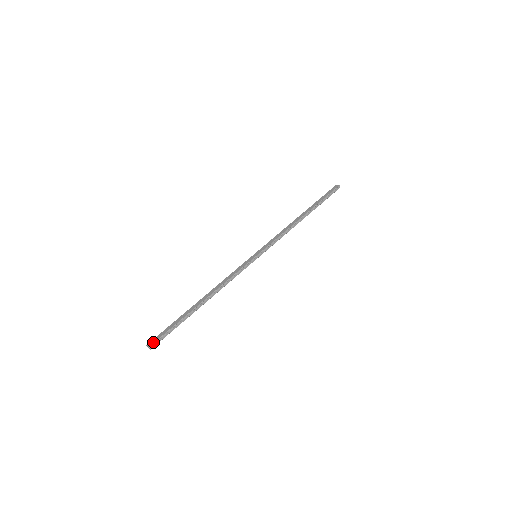
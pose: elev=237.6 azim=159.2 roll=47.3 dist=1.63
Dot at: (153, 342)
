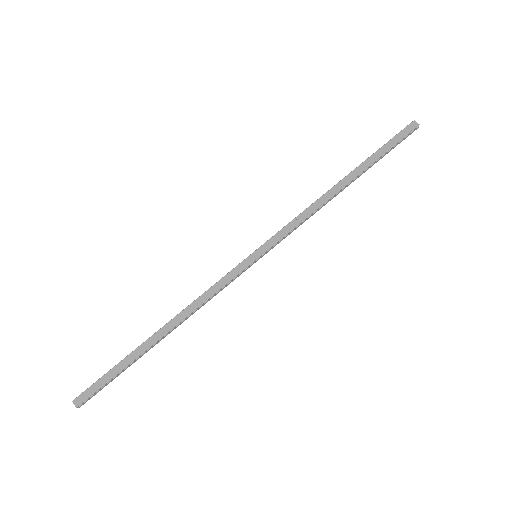
Dot at: (83, 400)
